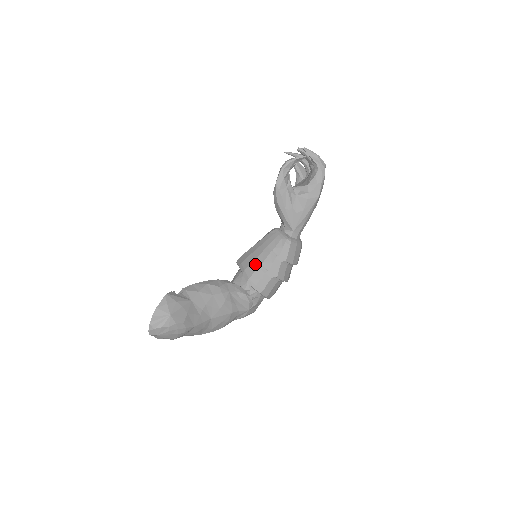
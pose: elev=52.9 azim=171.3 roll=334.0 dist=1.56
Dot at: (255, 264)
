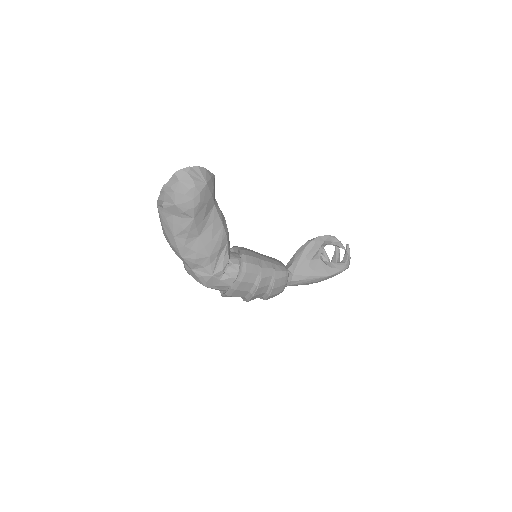
Dot at: (256, 255)
